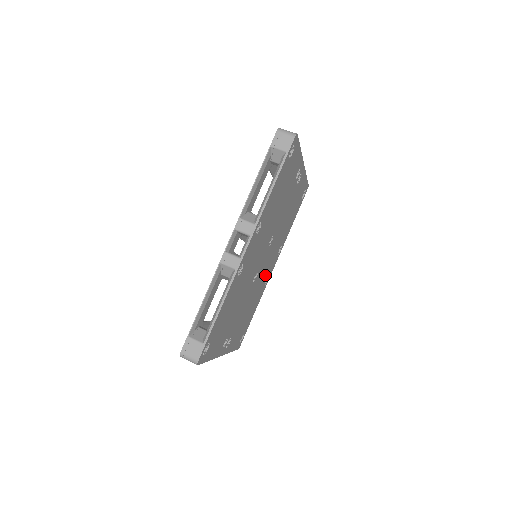
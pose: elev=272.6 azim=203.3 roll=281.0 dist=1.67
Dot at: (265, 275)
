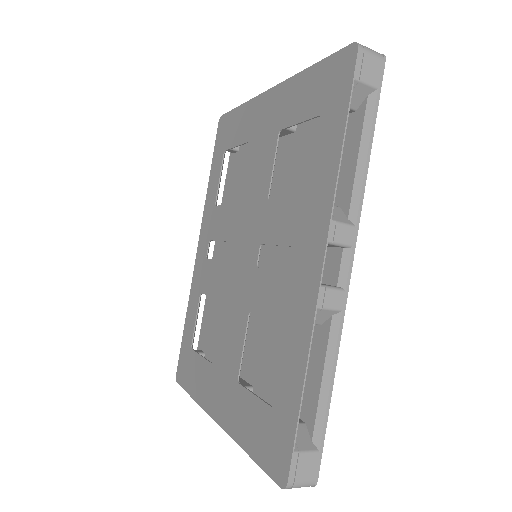
Dot at: occluded
